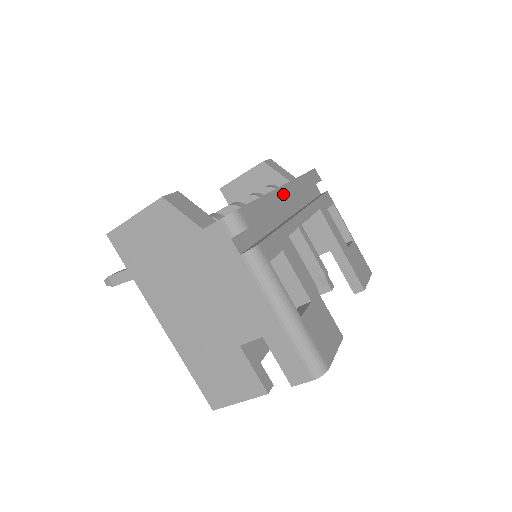
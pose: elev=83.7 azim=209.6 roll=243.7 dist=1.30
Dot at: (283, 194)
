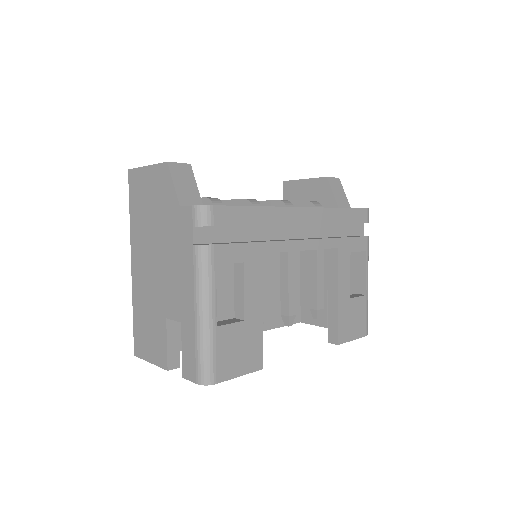
Dot at: (292, 215)
